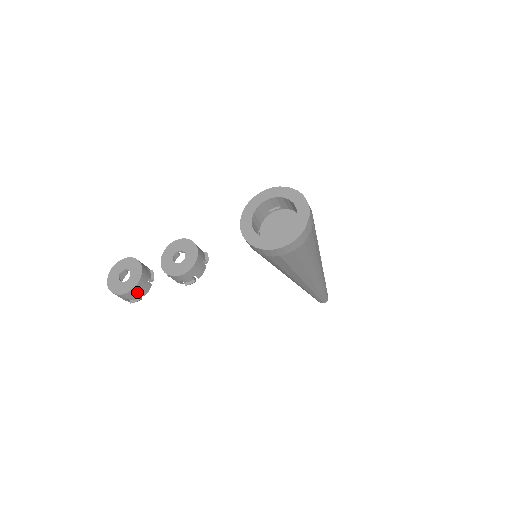
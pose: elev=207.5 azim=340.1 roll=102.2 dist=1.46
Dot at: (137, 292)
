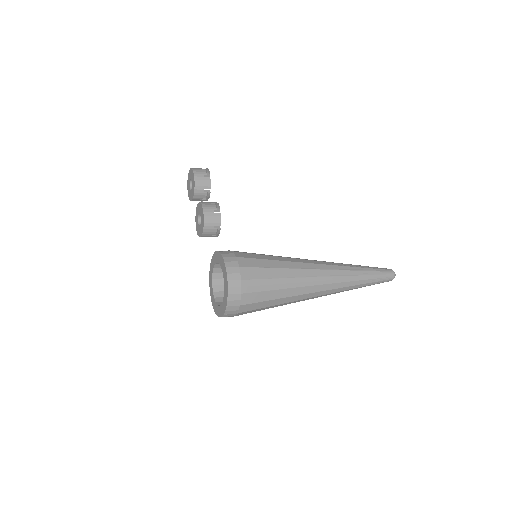
Dot at: occluded
